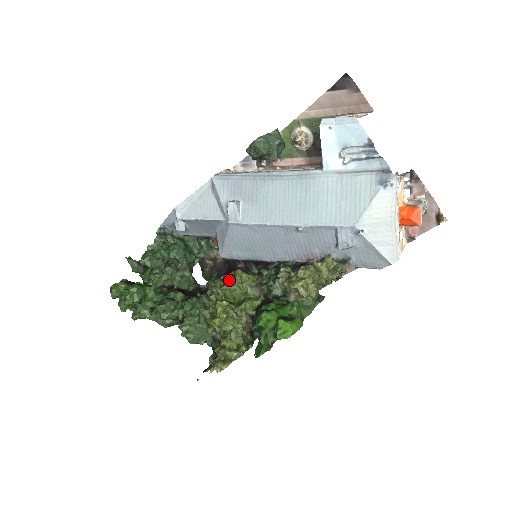
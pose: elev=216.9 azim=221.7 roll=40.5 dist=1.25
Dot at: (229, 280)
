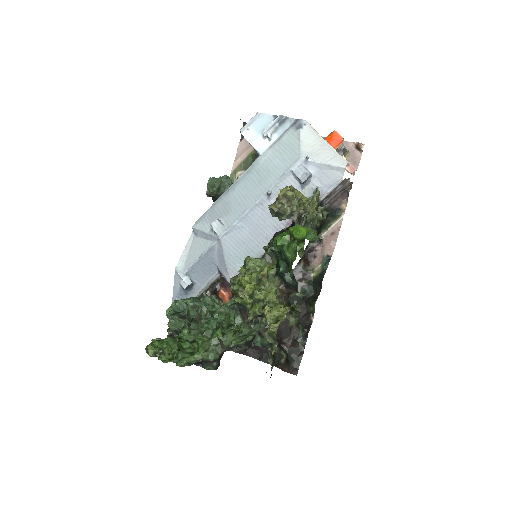
Dot at: occluded
